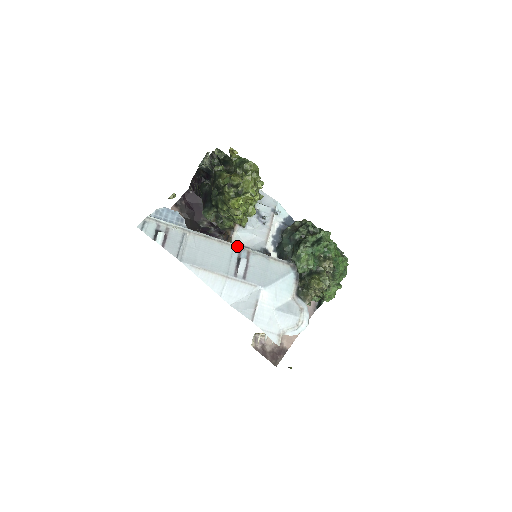
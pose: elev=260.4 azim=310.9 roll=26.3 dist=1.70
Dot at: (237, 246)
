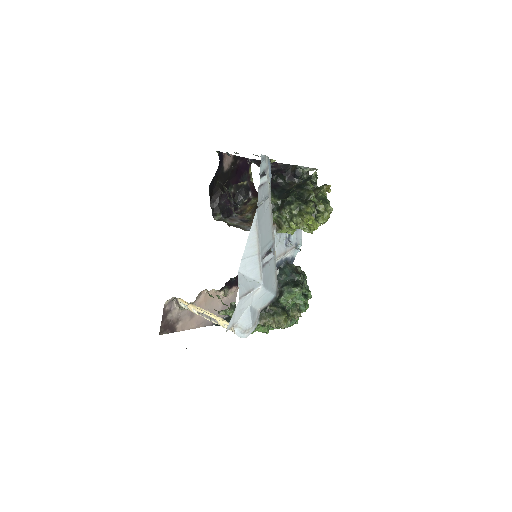
Dot at: (274, 241)
